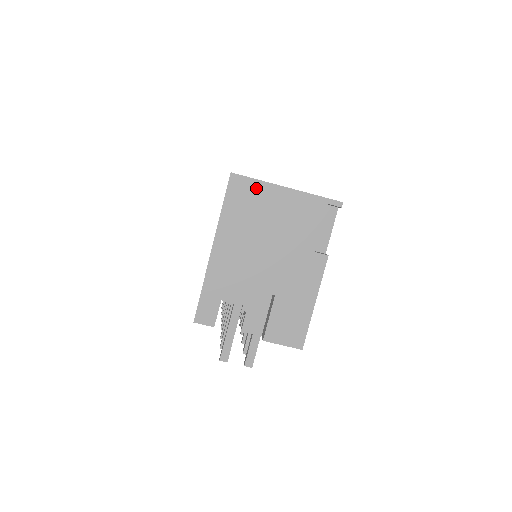
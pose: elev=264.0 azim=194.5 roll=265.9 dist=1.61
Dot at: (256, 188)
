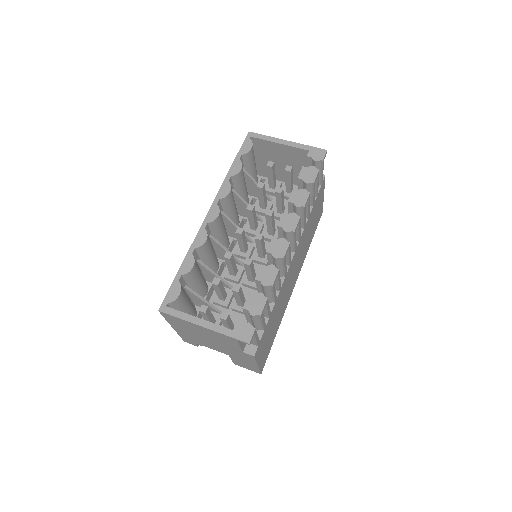
Dot at: (181, 321)
